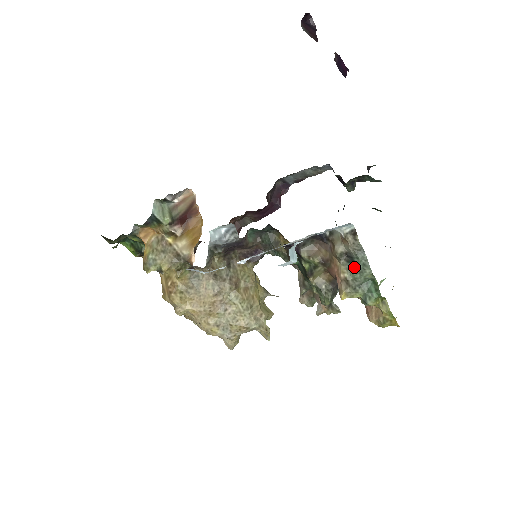
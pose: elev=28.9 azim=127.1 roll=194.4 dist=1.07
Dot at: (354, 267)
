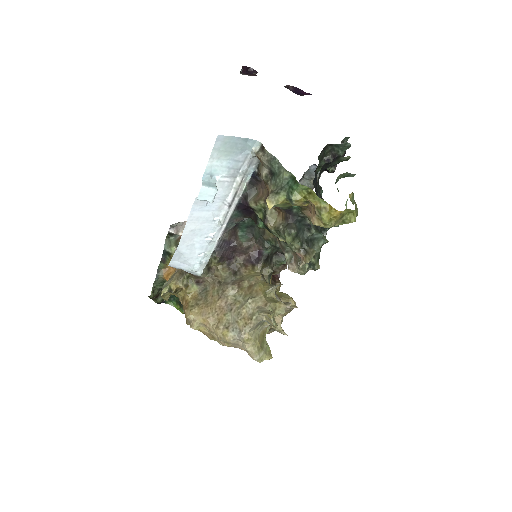
Dot at: (274, 177)
